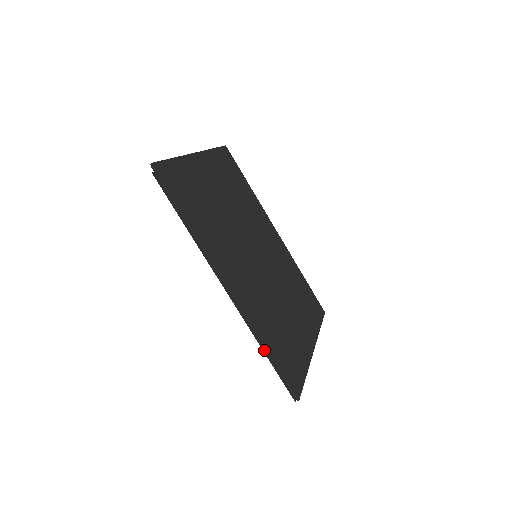
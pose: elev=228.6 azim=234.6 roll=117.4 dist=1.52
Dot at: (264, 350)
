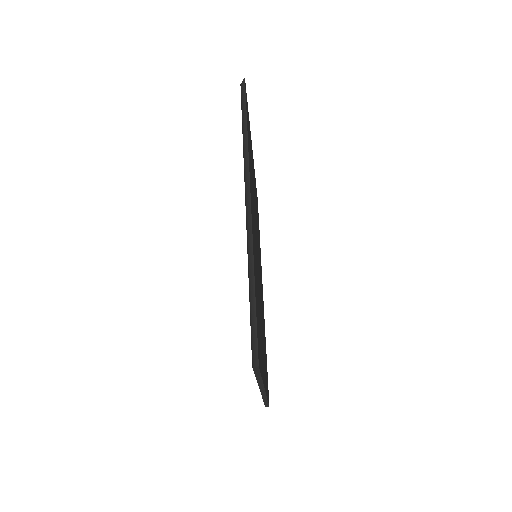
Dot at: (249, 283)
